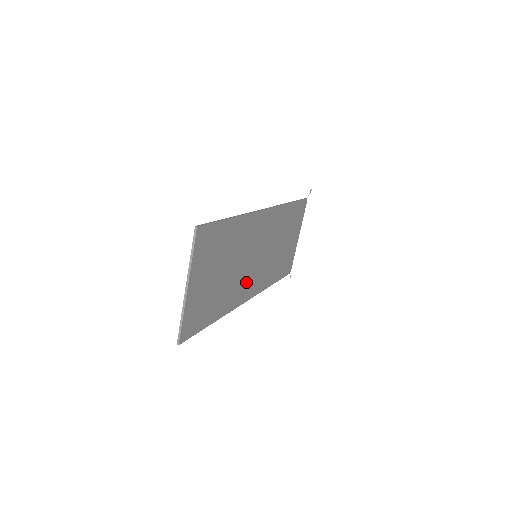
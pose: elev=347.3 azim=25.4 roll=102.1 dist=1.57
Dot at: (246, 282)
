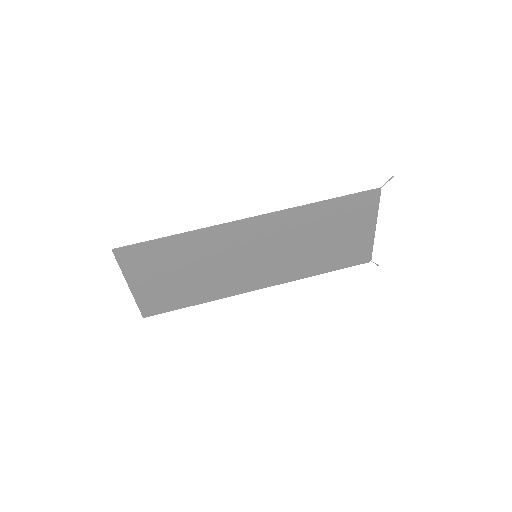
Dot at: (245, 276)
